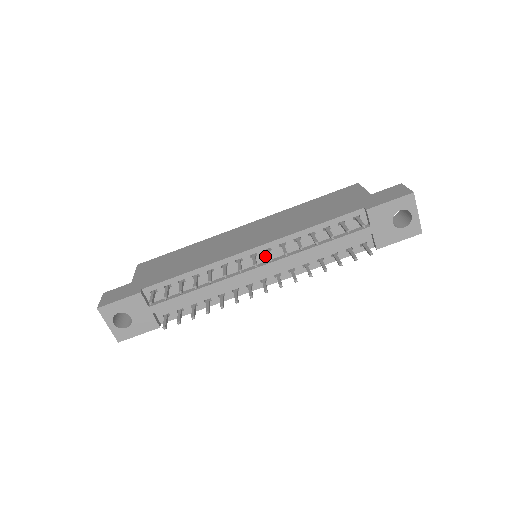
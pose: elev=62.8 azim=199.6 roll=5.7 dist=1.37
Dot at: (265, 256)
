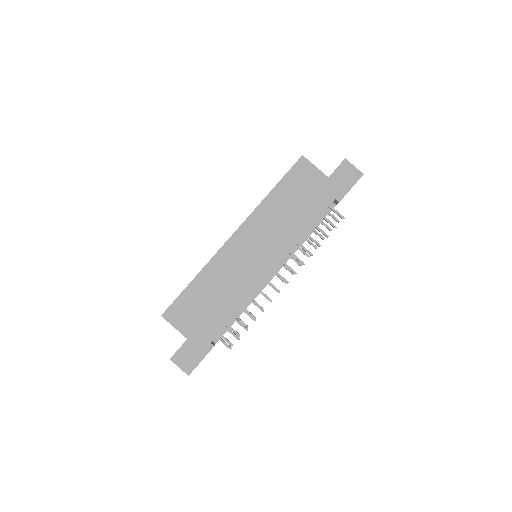
Dot at: (279, 264)
